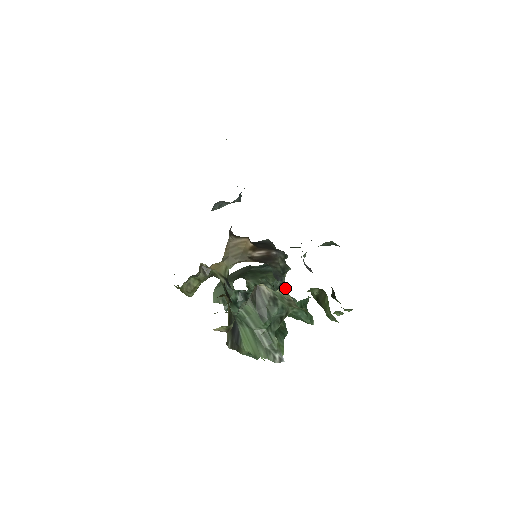
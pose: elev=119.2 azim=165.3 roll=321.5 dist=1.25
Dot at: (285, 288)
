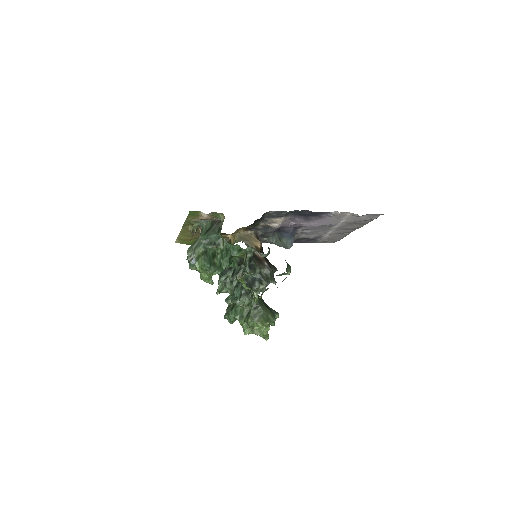
Dot at: occluded
